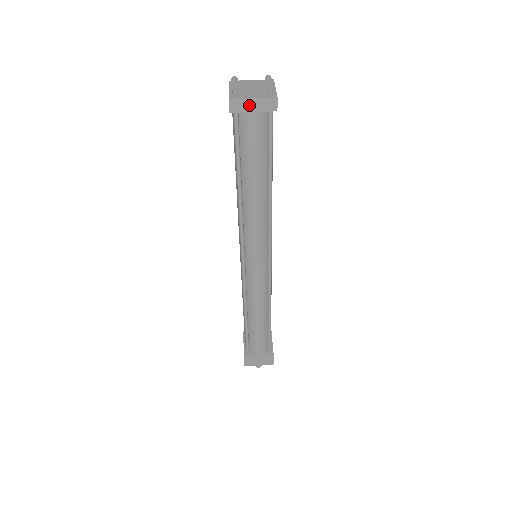
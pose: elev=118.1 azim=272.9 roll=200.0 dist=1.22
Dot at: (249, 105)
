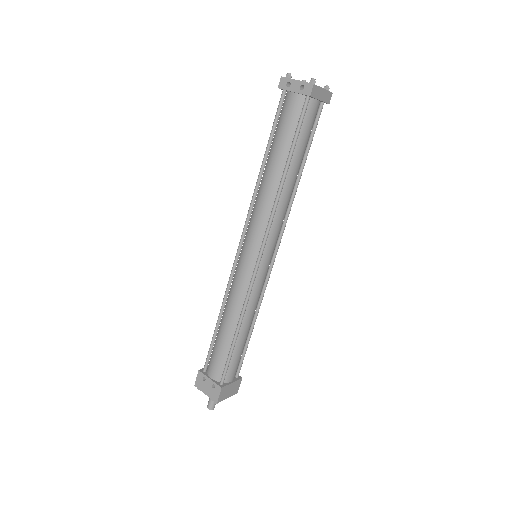
Dot at: (320, 93)
